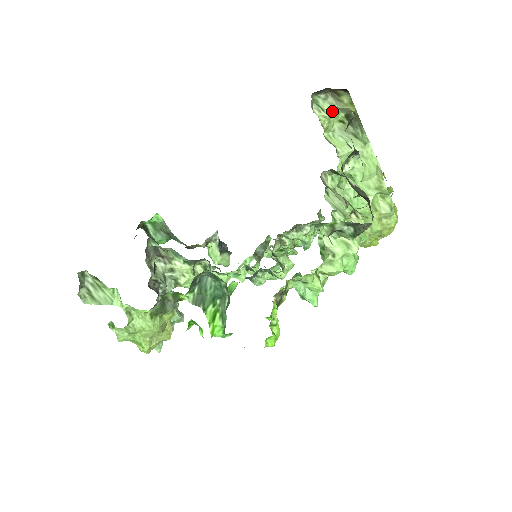
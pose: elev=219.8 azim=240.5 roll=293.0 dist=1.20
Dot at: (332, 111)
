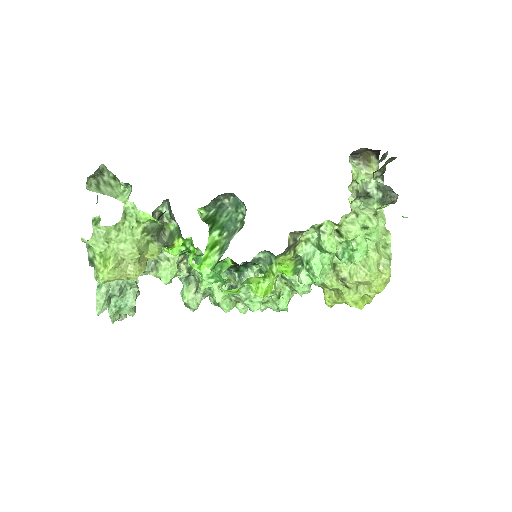
Dot at: (360, 174)
